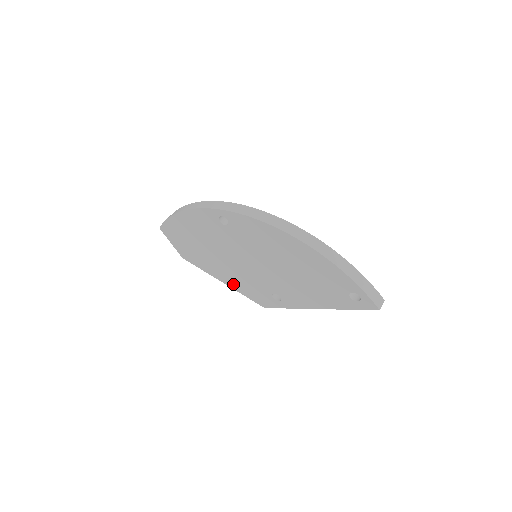
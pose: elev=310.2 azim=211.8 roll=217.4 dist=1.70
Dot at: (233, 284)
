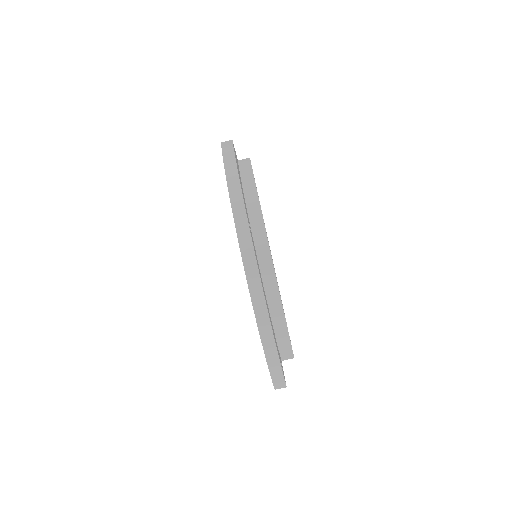
Dot at: occluded
